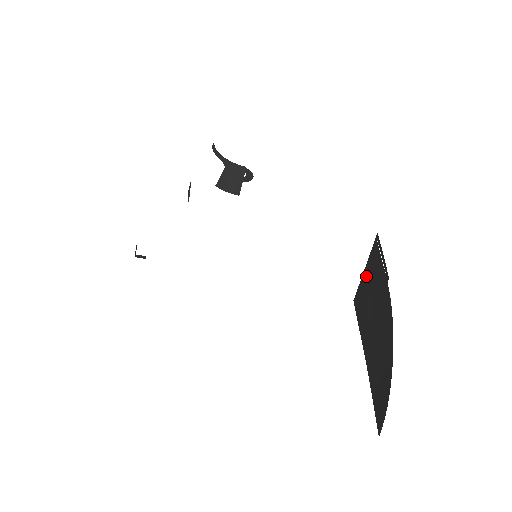
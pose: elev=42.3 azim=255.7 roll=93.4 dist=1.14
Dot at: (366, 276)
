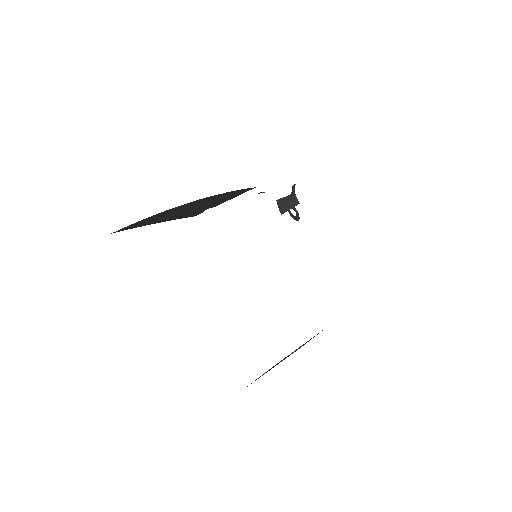
Dot at: occluded
